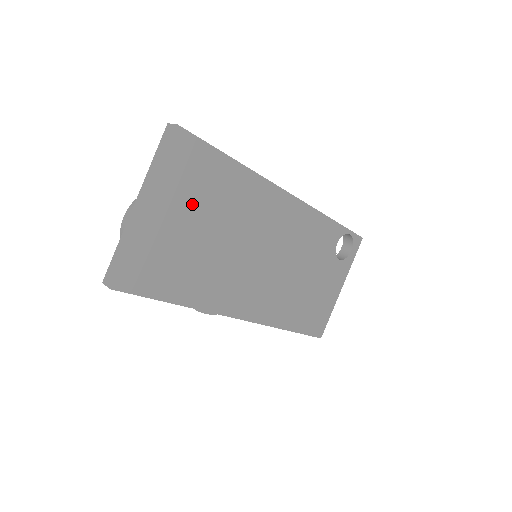
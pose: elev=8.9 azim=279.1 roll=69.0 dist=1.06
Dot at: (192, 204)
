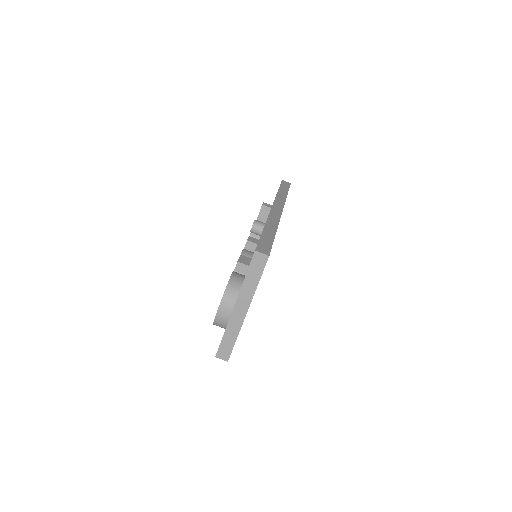
Dot at: occluded
